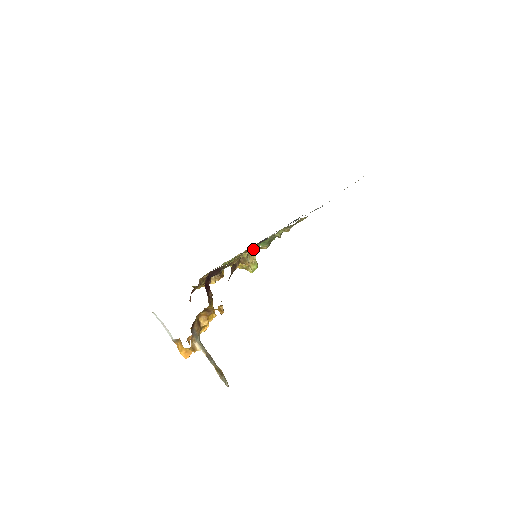
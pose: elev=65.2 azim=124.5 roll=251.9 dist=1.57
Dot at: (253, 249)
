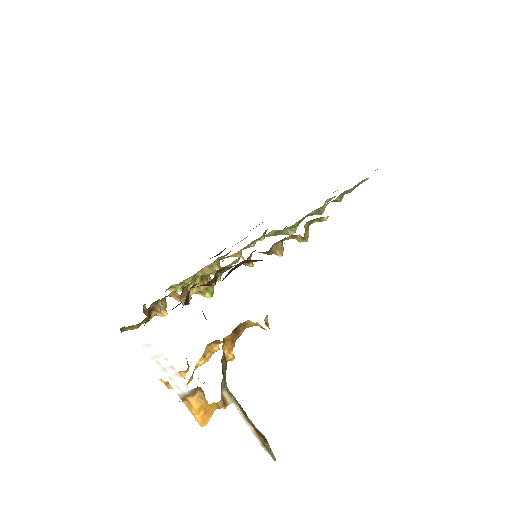
Dot at: (309, 222)
